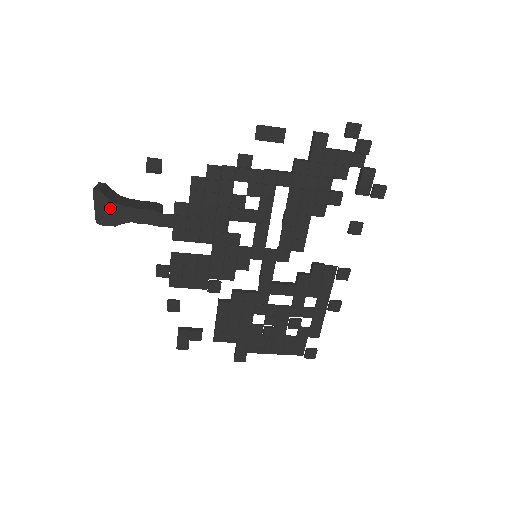
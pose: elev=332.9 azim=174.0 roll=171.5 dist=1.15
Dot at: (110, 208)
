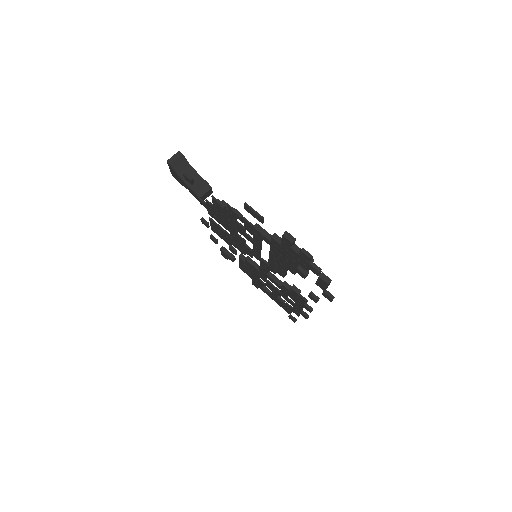
Dot at: (177, 175)
